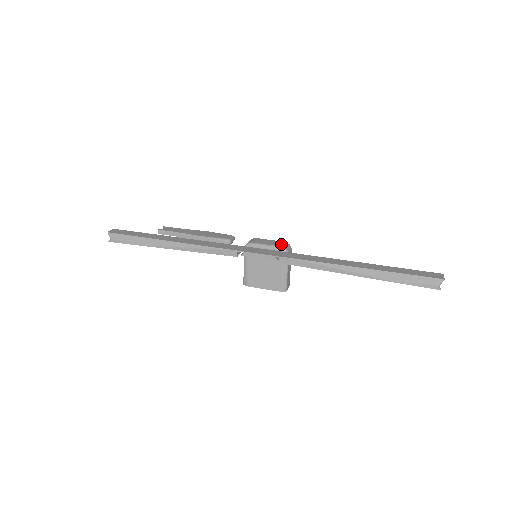
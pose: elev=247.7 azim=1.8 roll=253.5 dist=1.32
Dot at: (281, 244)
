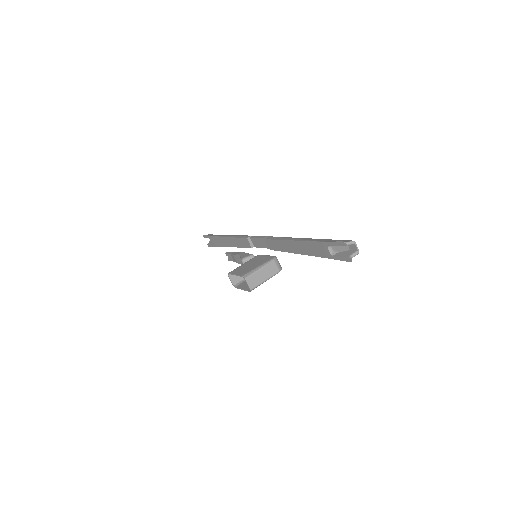
Dot at: occluded
